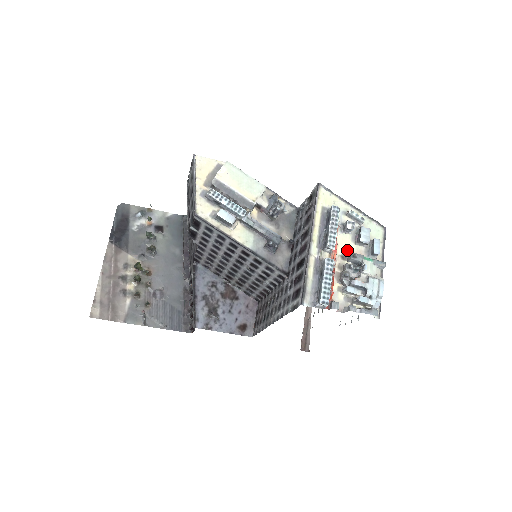
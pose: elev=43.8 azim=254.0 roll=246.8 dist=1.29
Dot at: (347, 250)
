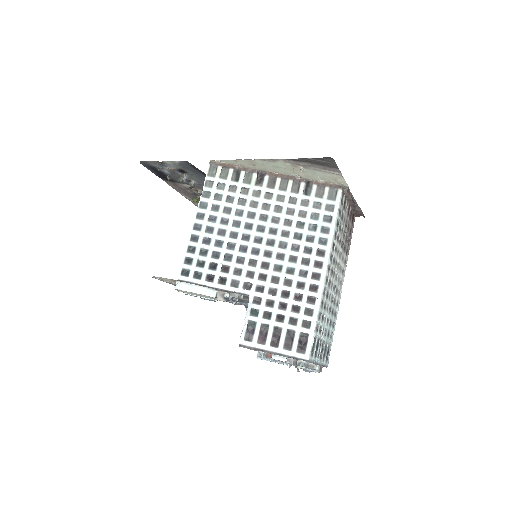
Dot at: occluded
